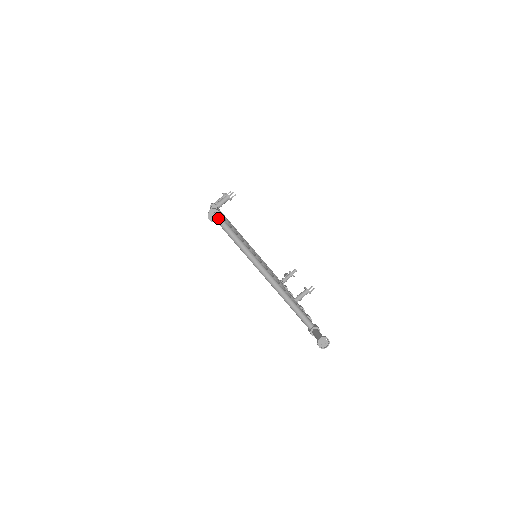
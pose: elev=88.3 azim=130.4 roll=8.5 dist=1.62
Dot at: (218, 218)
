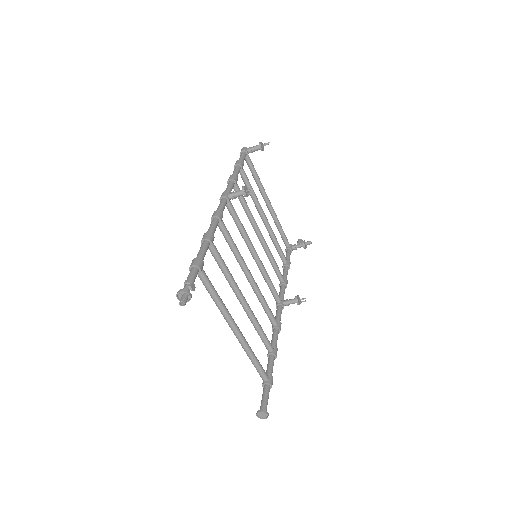
Dot at: (187, 299)
